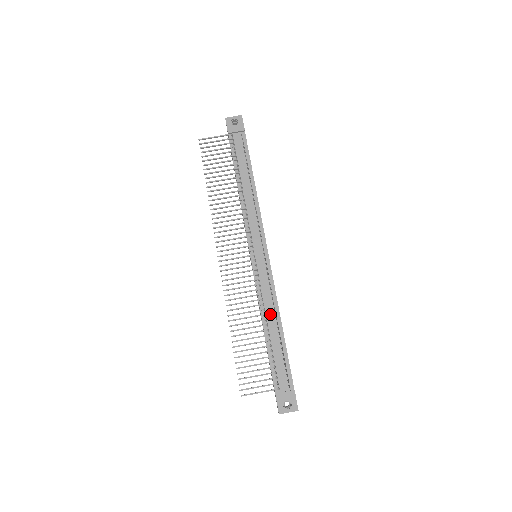
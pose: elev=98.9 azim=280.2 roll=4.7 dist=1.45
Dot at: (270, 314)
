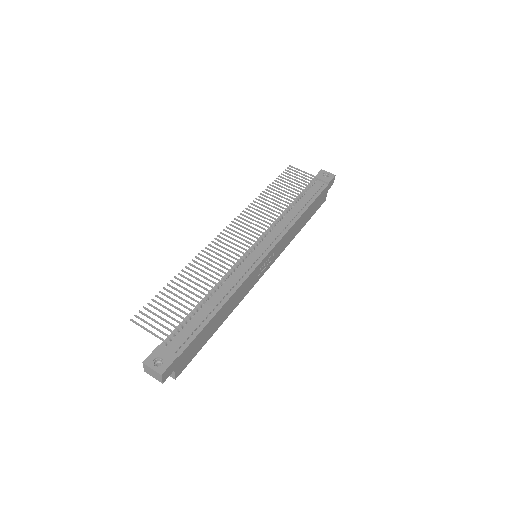
Dot at: (222, 291)
